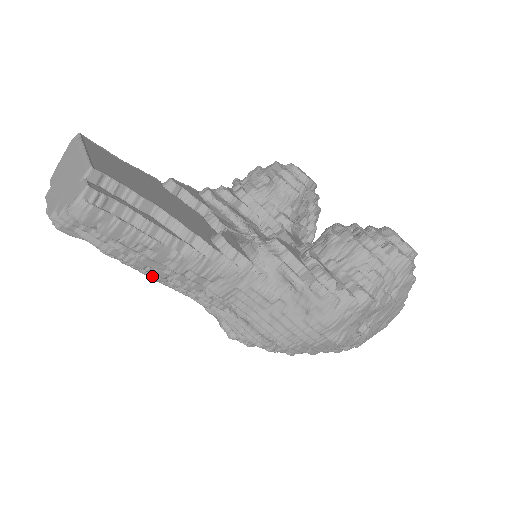
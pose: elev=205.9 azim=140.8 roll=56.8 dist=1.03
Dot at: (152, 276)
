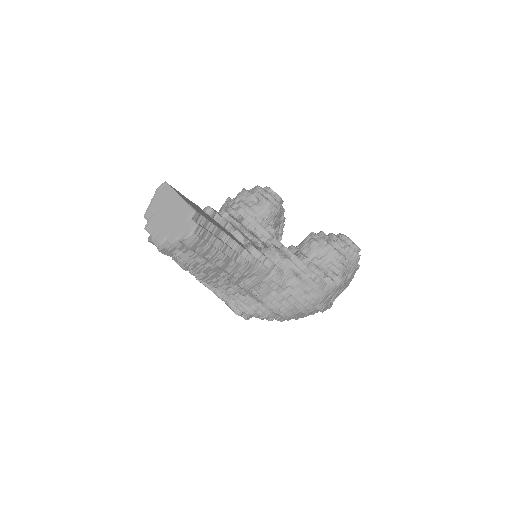
Dot at: (206, 277)
